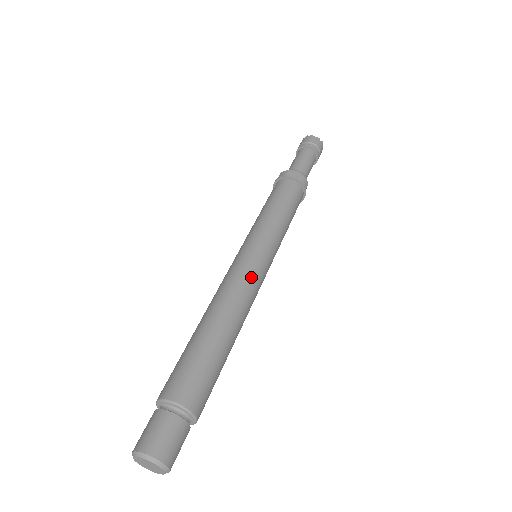
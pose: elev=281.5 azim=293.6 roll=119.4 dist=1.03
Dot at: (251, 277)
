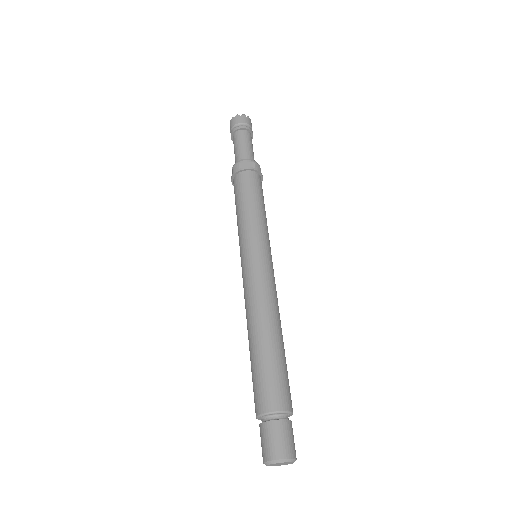
Dot at: (266, 280)
